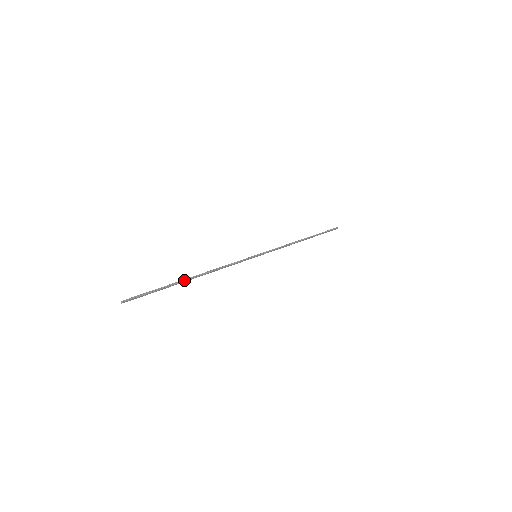
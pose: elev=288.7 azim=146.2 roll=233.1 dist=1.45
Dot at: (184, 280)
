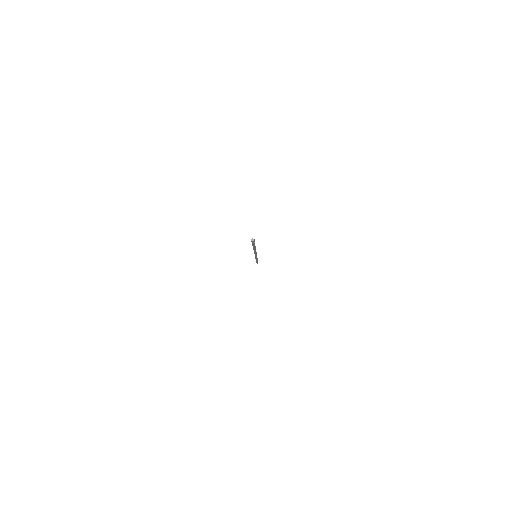
Dot at: occluded
